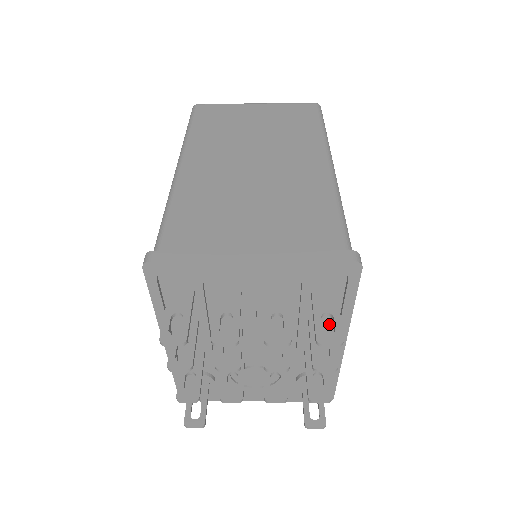
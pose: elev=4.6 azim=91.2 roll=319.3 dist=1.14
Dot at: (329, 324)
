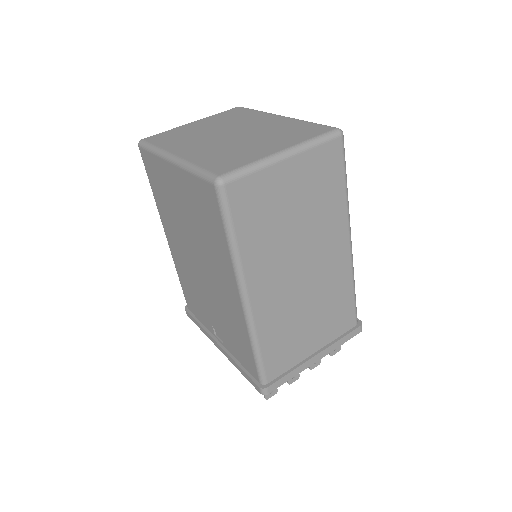
Dot at: occluded
